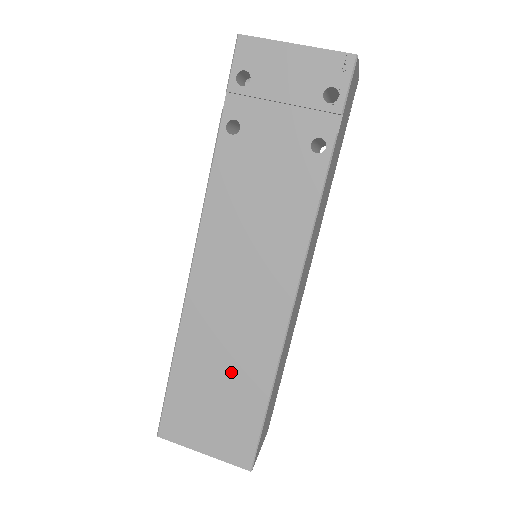
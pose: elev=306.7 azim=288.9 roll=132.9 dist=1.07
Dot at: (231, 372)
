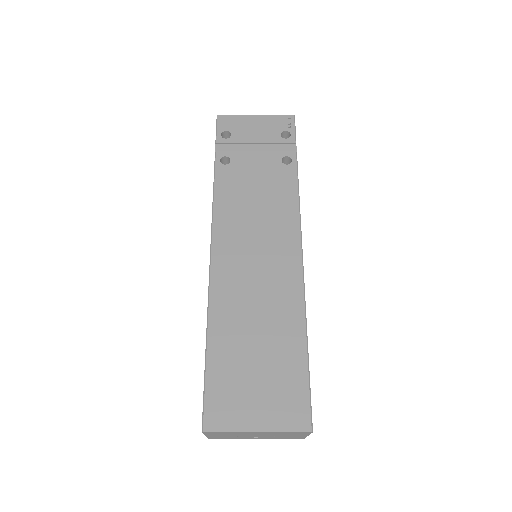
Dot at: (266, 333)
